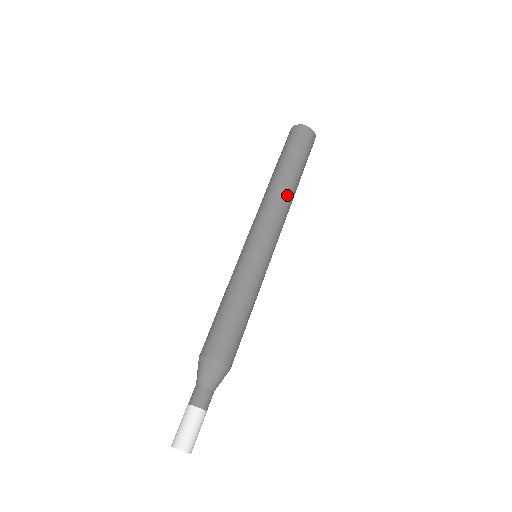
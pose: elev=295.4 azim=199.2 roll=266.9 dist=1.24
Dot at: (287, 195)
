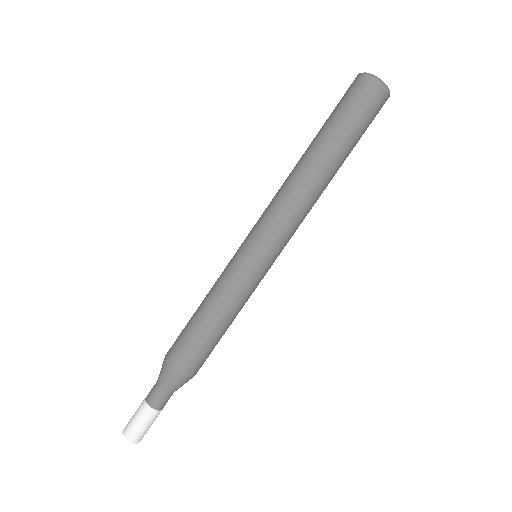
Dot at: (308, 182)
